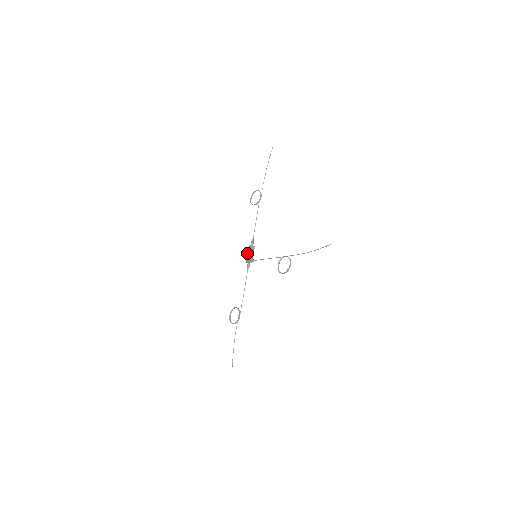
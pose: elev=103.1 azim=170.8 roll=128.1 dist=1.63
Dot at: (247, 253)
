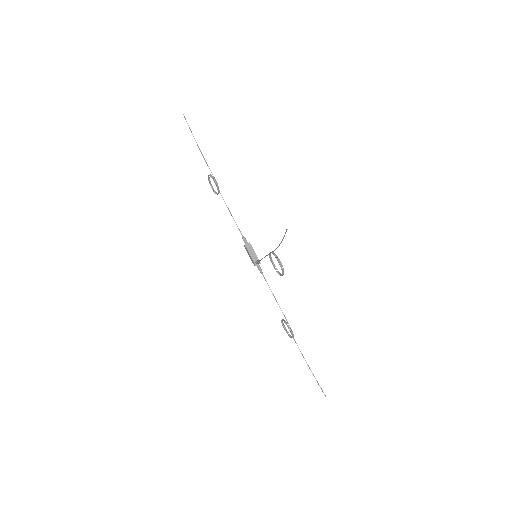
Dot at: occluded
